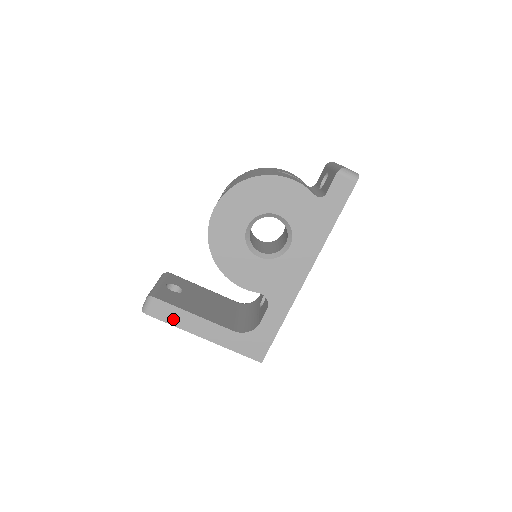
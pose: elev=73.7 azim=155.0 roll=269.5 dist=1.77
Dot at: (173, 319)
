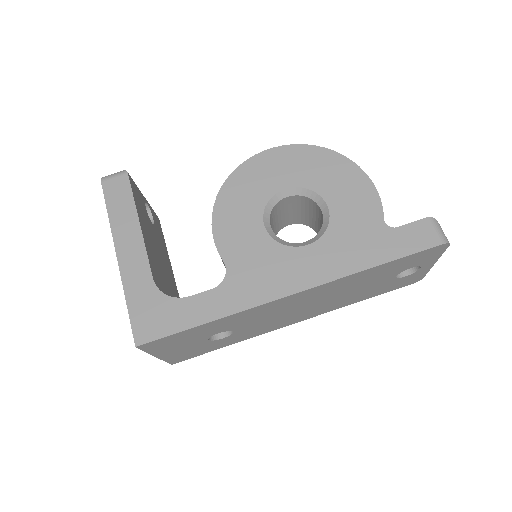
Dot at: (116, 208)
